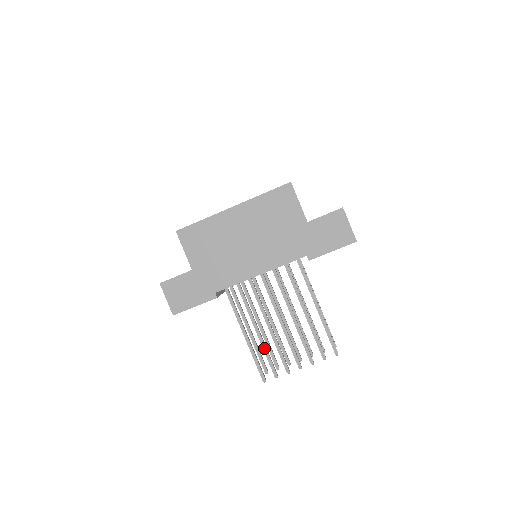
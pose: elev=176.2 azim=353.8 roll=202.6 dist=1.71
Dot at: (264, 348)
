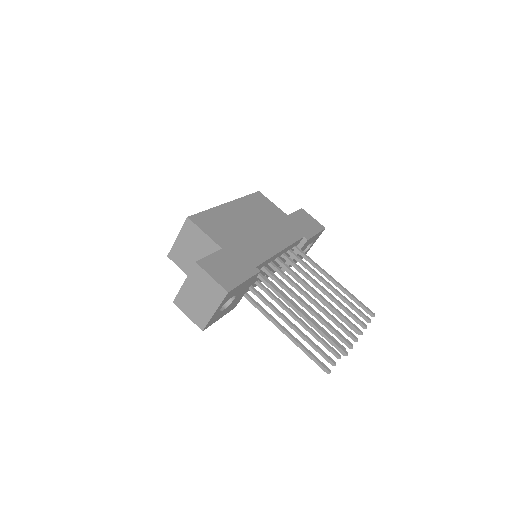
Dot at: (324, 320)
